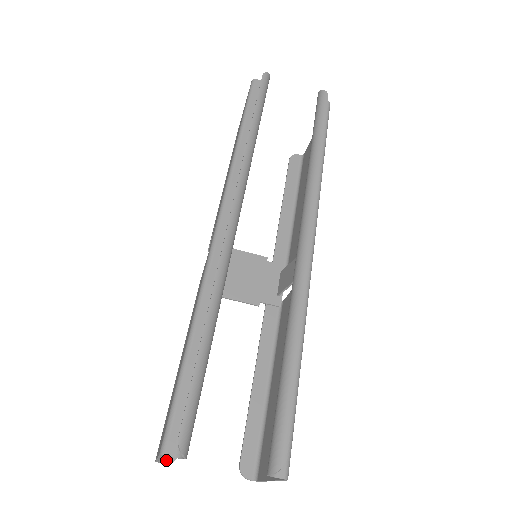
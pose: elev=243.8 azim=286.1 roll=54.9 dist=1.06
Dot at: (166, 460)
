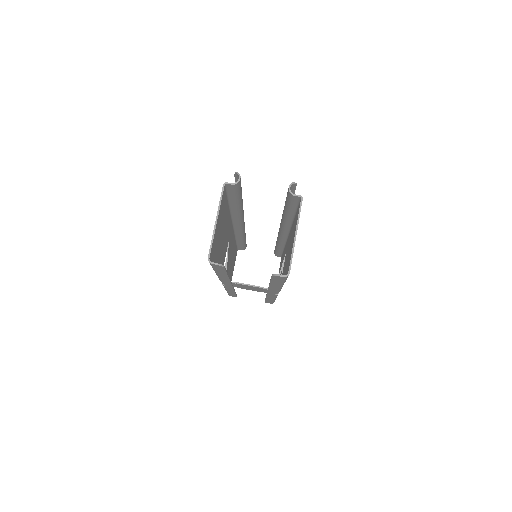
Dot at: (215, 263)
